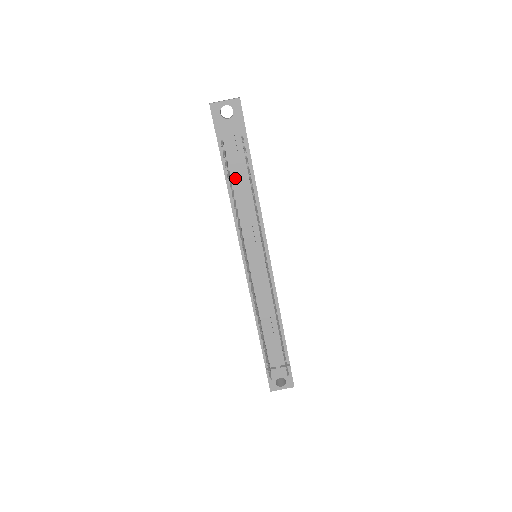
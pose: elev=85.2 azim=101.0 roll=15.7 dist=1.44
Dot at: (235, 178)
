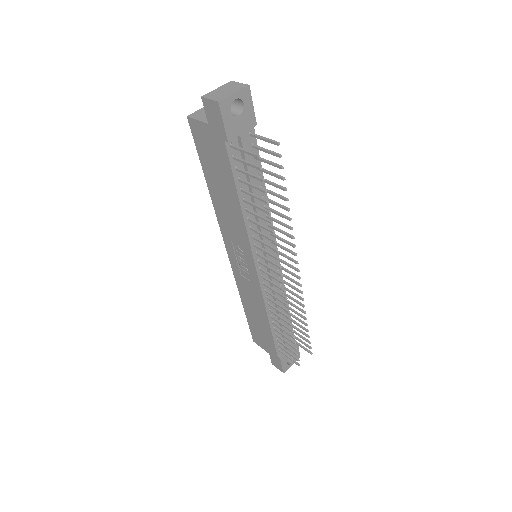
Dot at: (245, 184)
